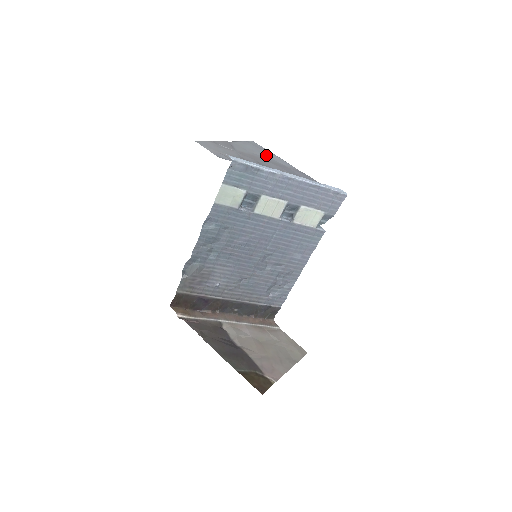
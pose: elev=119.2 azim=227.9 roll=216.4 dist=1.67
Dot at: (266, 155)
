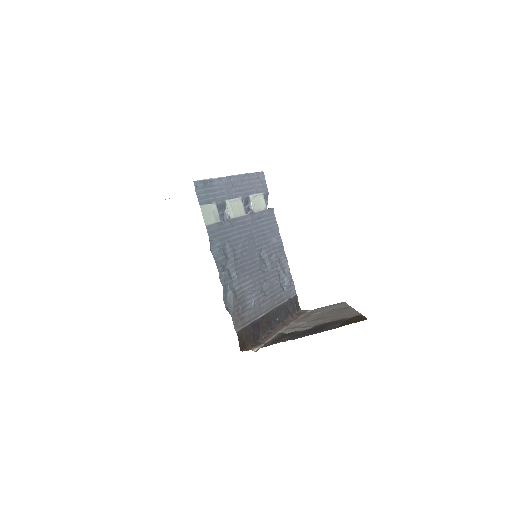
Dot at: occluded
